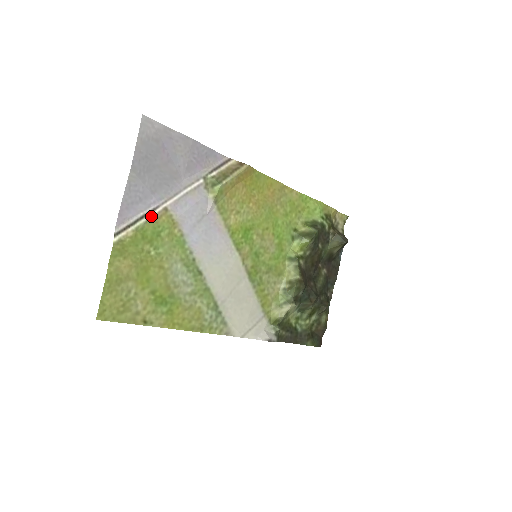
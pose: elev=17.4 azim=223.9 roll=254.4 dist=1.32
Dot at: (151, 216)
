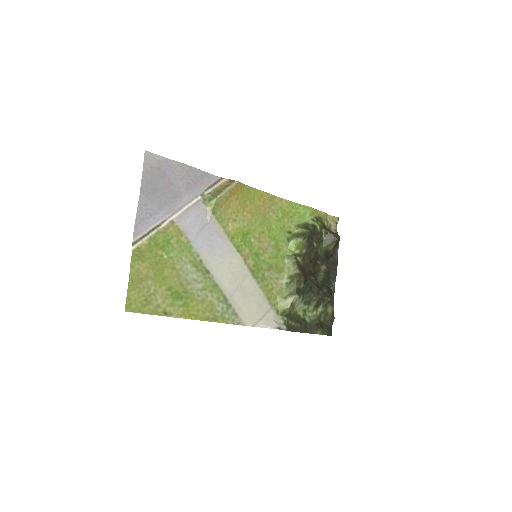
Dot at: (161, 228)
